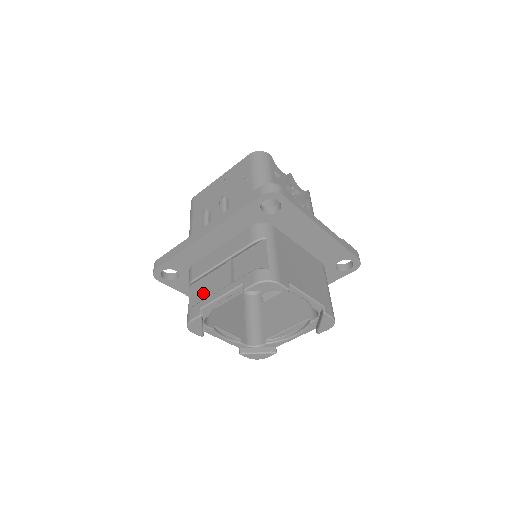
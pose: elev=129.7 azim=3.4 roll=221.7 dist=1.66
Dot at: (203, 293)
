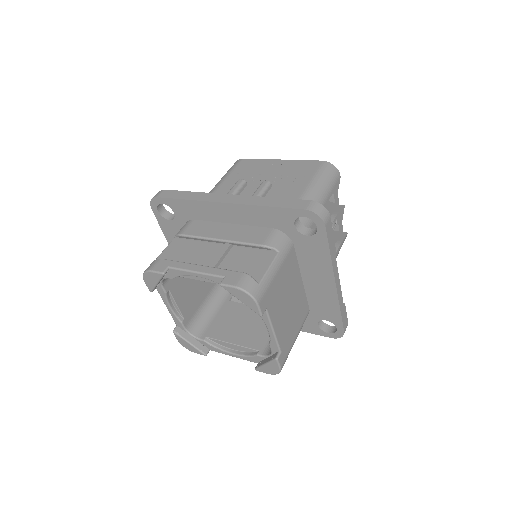
Dot at: (182, 254)
